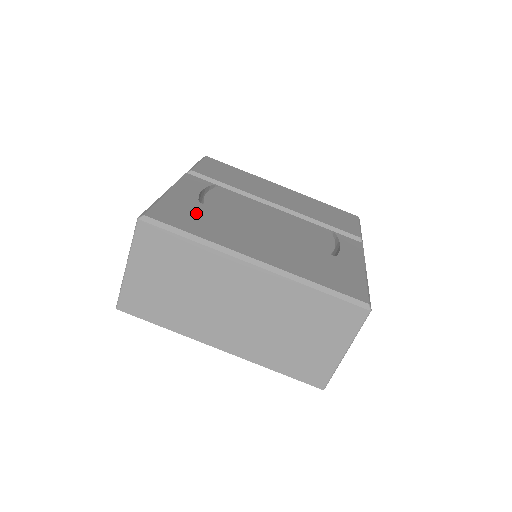
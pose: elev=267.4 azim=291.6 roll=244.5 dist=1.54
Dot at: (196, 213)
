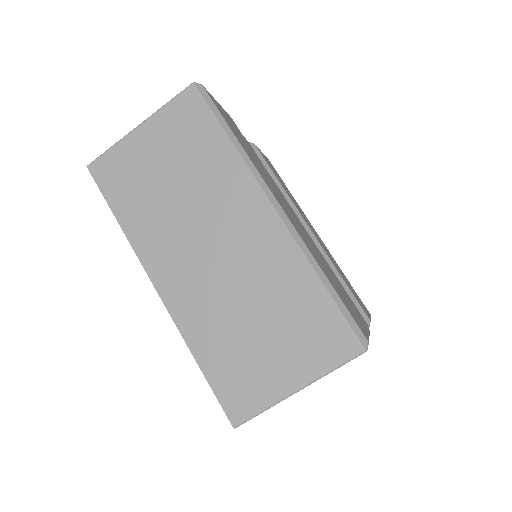
Dot at: (245, 142)
